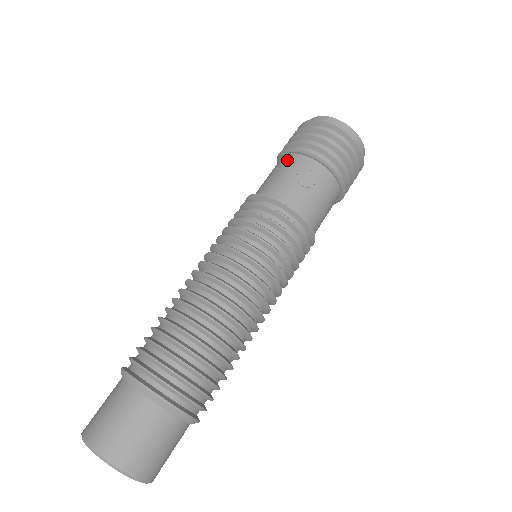
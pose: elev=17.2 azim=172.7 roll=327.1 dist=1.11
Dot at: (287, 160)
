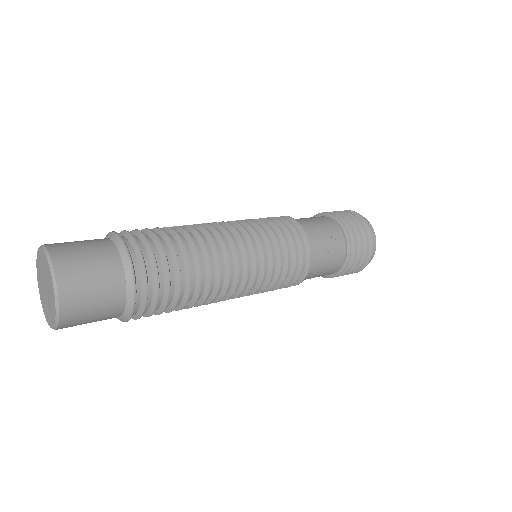
Dot at: (329, 222)
